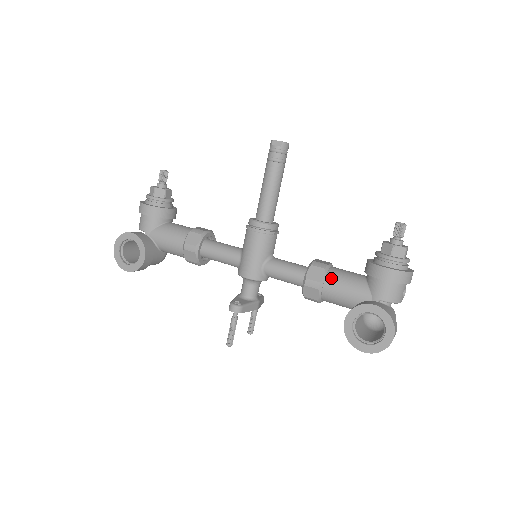
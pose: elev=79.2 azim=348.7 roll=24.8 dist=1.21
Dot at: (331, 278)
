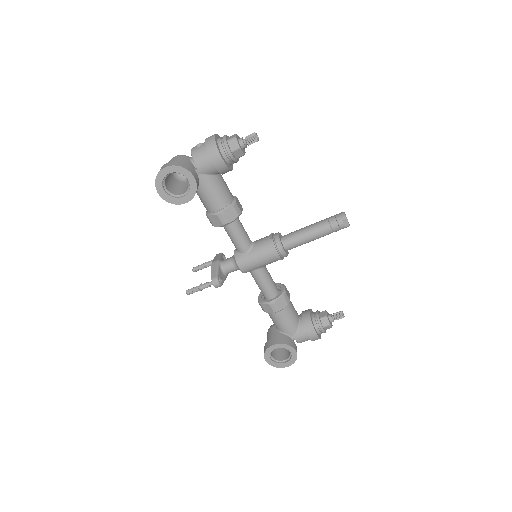
Dot at: (286, 311)
